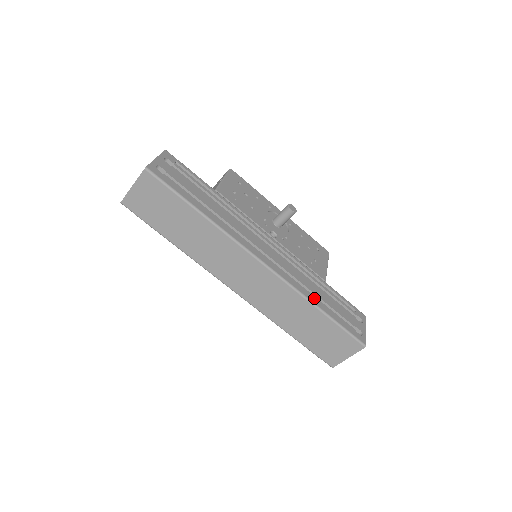
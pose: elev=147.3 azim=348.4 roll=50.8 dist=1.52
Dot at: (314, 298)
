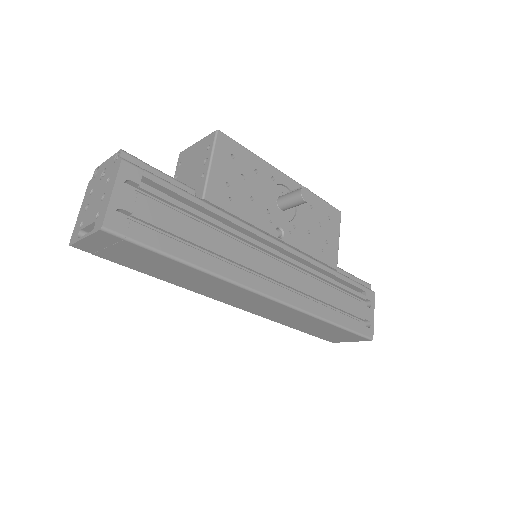
Dot at: (325, 311)
